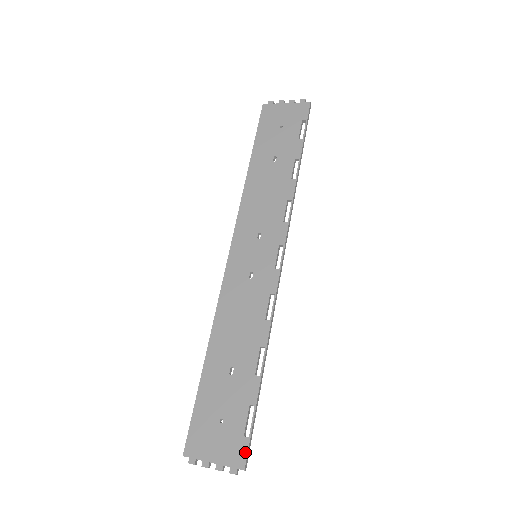
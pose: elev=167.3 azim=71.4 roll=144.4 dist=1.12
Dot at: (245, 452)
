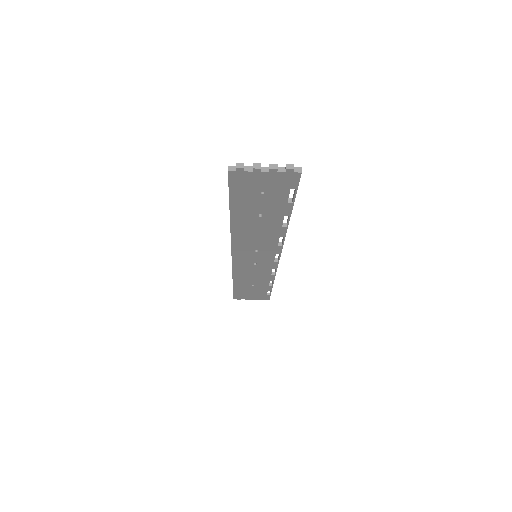
Dot at: occluded
